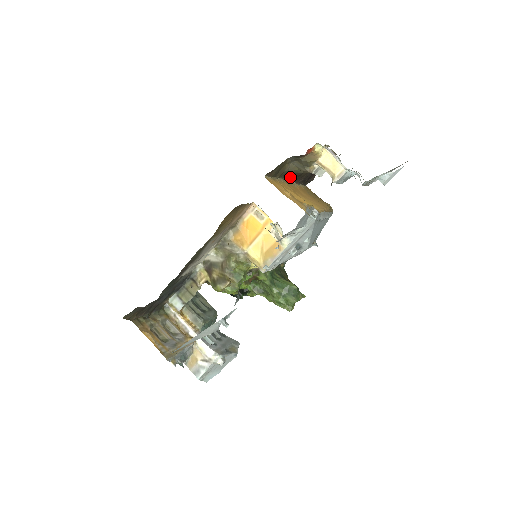
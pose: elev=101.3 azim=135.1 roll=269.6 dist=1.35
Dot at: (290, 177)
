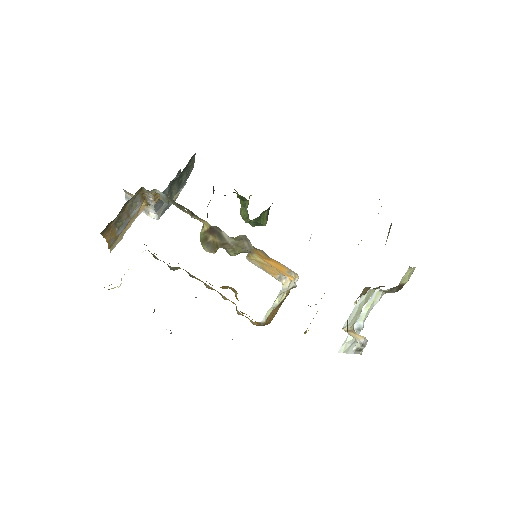
Dot at: occluded
